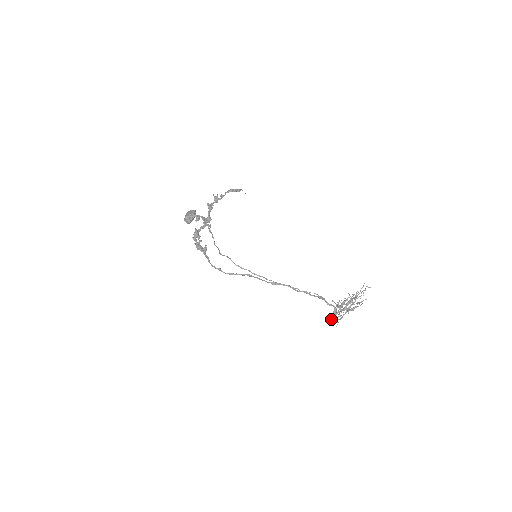
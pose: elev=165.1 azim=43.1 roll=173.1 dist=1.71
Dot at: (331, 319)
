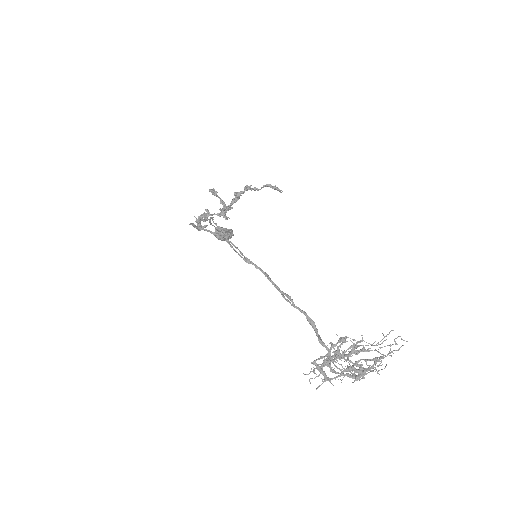
Dot at: (314, 368)
